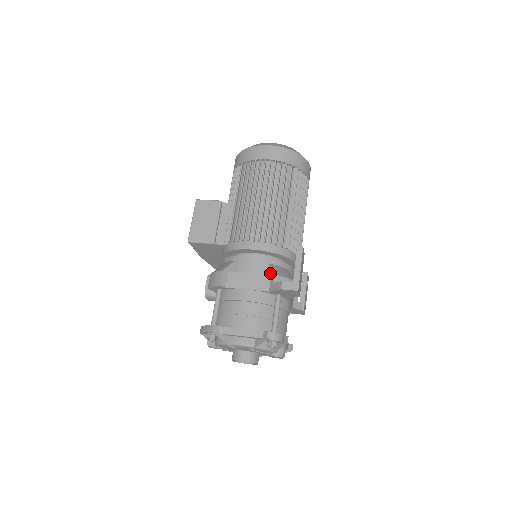
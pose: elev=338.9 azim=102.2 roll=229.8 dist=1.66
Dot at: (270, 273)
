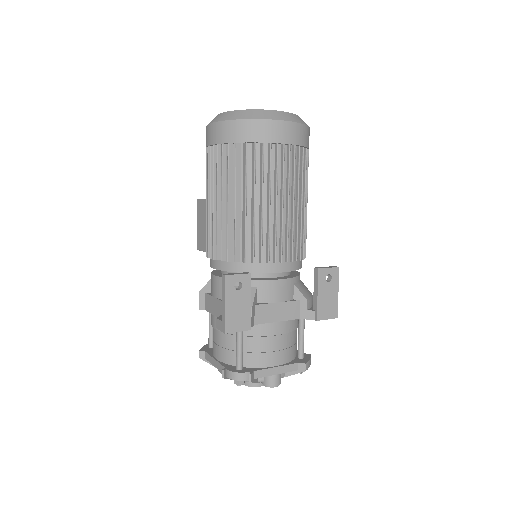
Dot at: occluded
